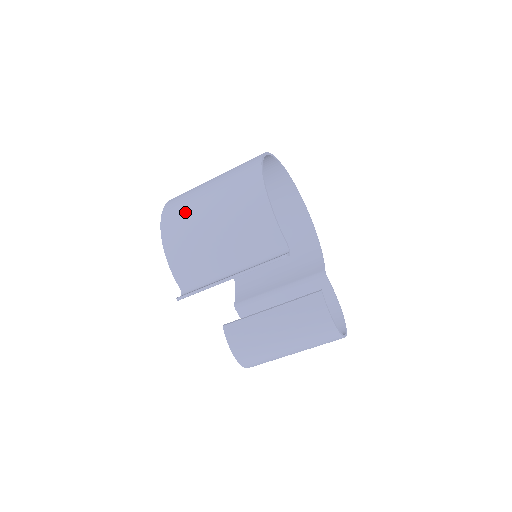
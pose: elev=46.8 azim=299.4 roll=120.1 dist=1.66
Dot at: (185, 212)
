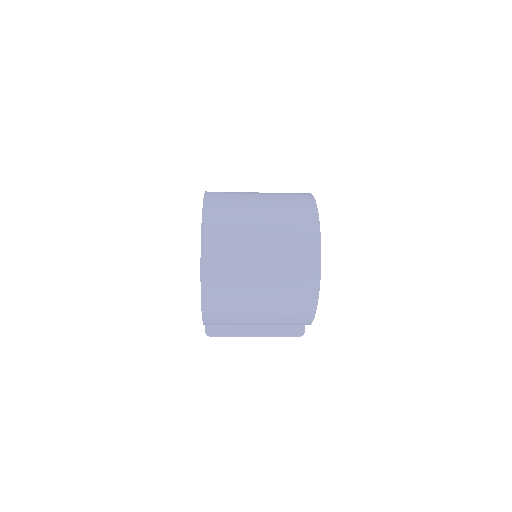
Dot at: (232, 311)
